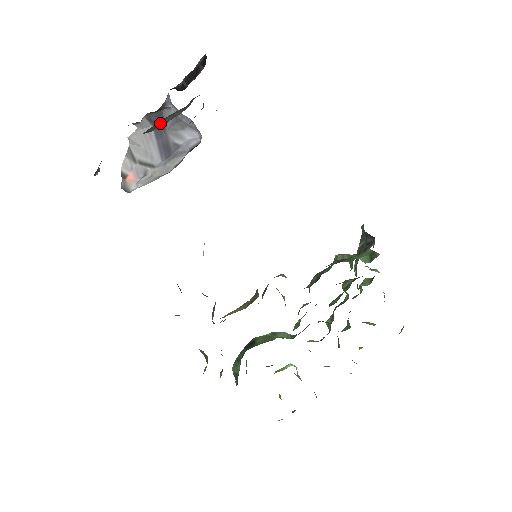
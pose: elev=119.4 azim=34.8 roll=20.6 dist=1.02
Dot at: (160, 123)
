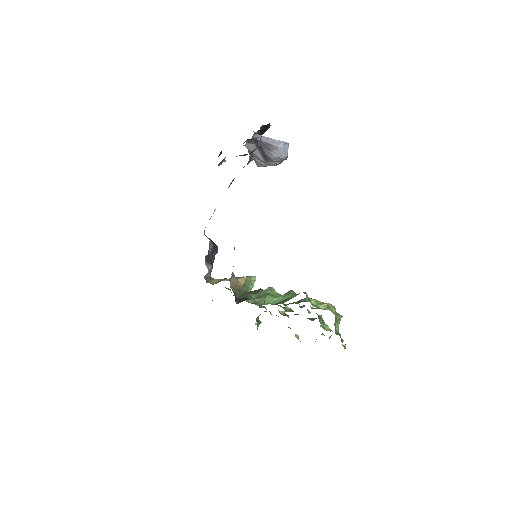
Dot at: (240, 155)
